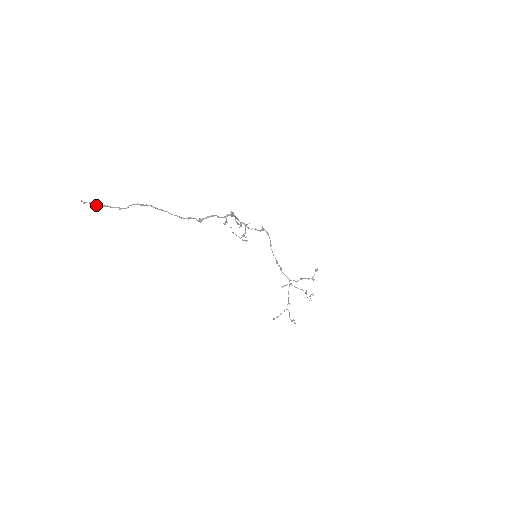
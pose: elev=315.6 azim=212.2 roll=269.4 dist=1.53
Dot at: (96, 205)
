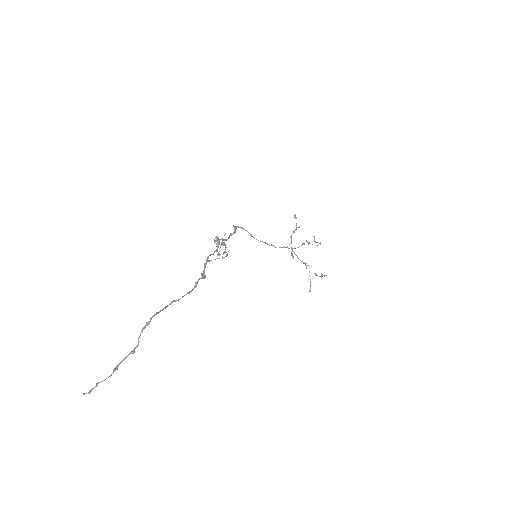
Dot at: occluded
